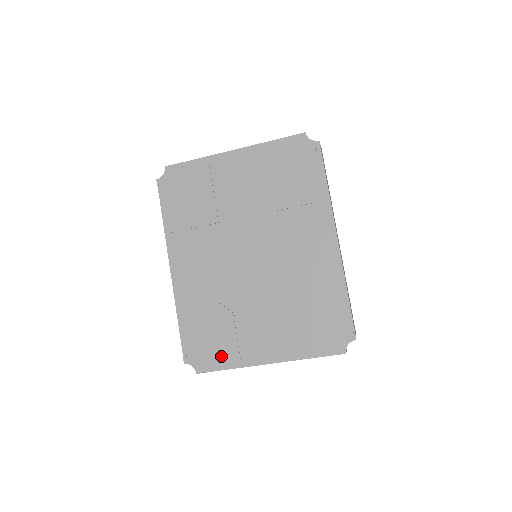
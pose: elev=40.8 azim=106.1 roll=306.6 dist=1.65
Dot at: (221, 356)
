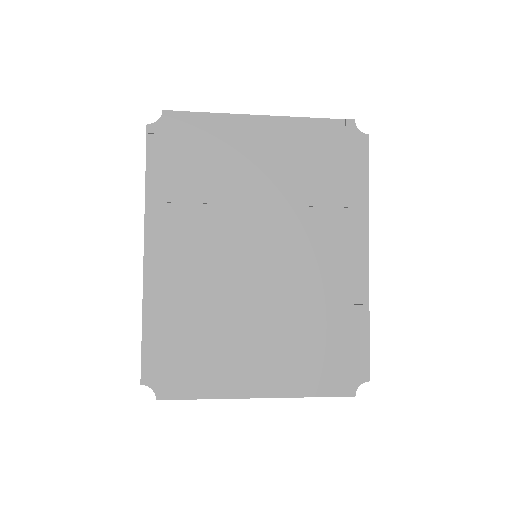
Dot at: (196, 380)
